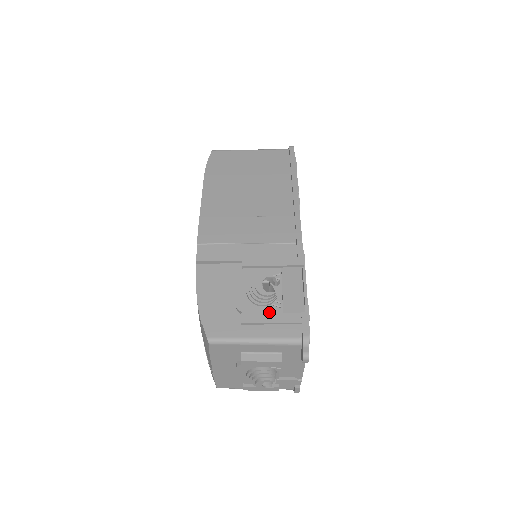
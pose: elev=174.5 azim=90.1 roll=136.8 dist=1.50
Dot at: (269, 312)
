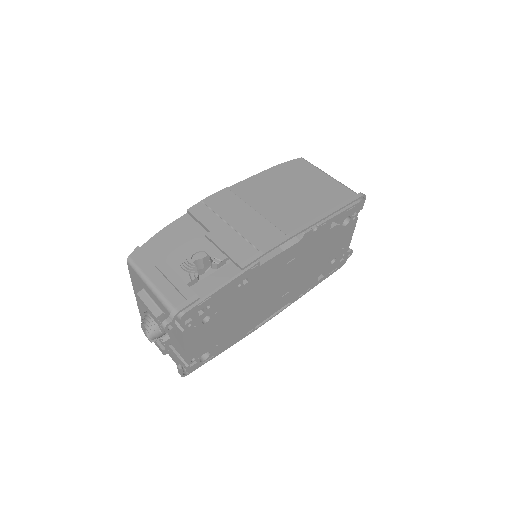
Dot at: (181, 276)
